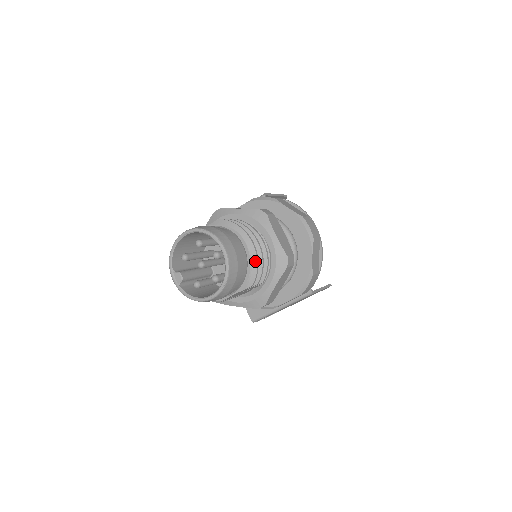
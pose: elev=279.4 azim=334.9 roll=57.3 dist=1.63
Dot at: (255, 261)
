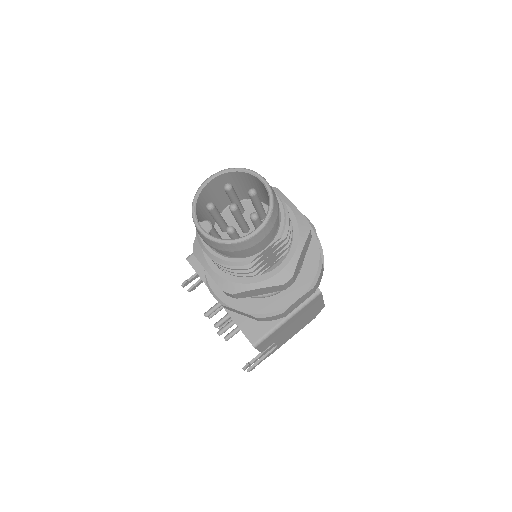
Dot at: (286, 211)
